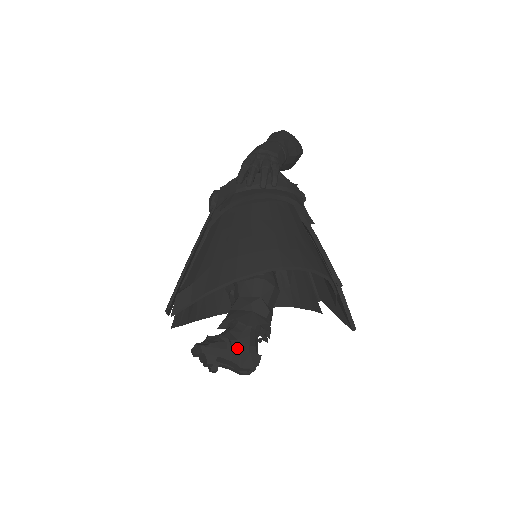
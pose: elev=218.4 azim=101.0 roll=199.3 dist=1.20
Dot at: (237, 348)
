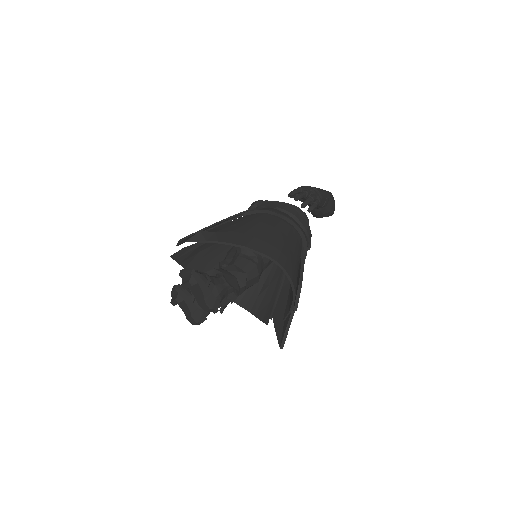
Dot at: (211, 289)
